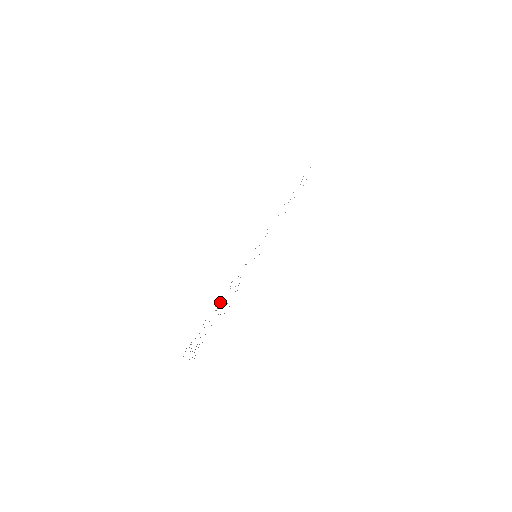
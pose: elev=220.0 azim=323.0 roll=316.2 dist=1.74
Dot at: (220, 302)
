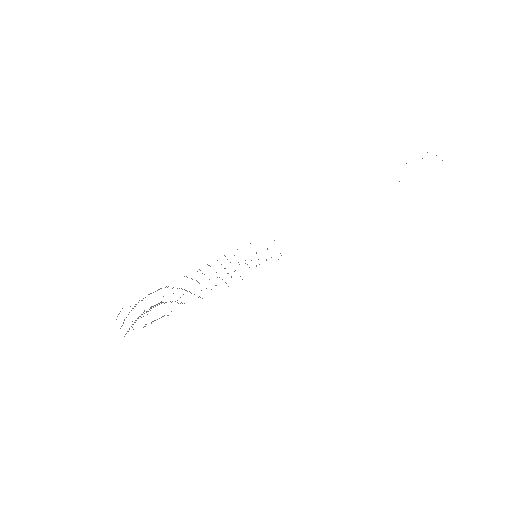
Dot at: occluded
